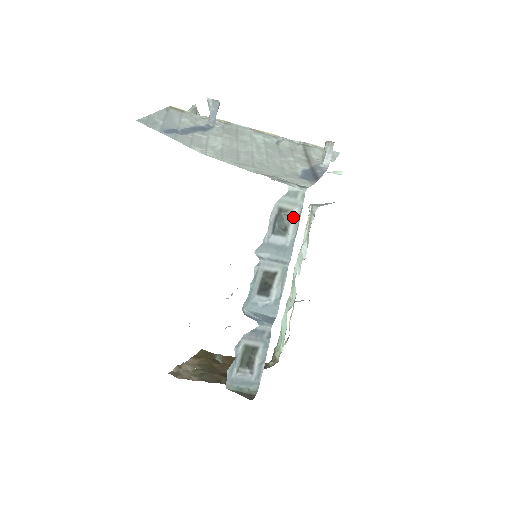
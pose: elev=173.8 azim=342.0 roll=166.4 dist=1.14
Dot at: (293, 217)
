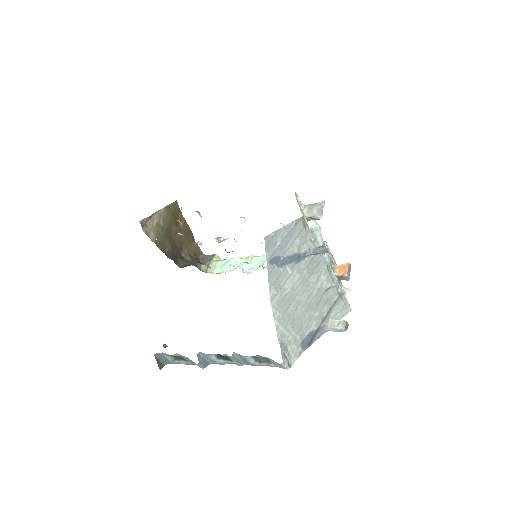
Dot at: (269, 364)
